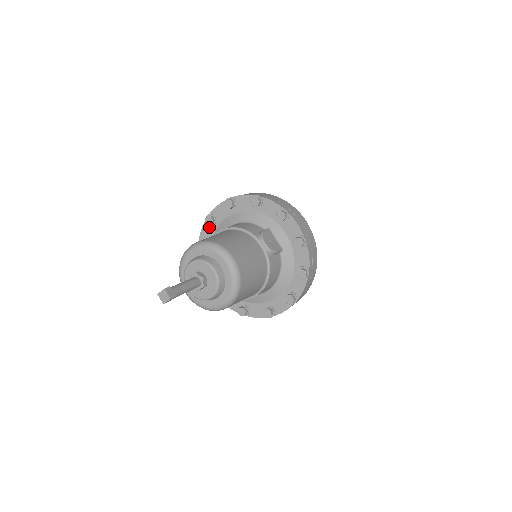
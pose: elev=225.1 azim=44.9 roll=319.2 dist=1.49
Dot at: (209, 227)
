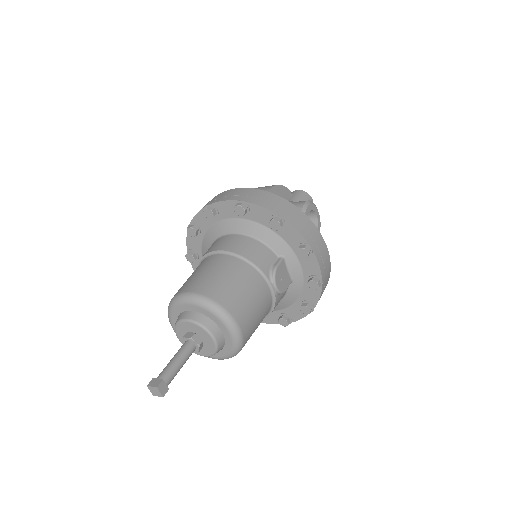
Dot at: occluded
